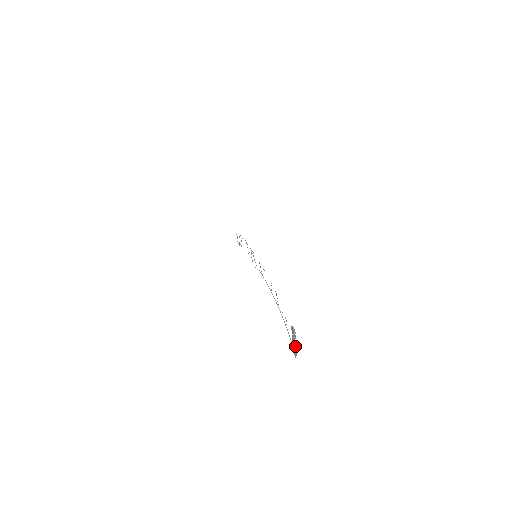
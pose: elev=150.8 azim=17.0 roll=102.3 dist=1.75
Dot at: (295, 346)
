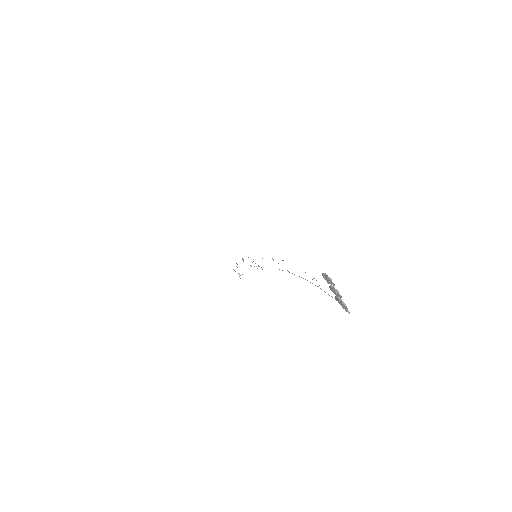
Dot at: (339, 296)
